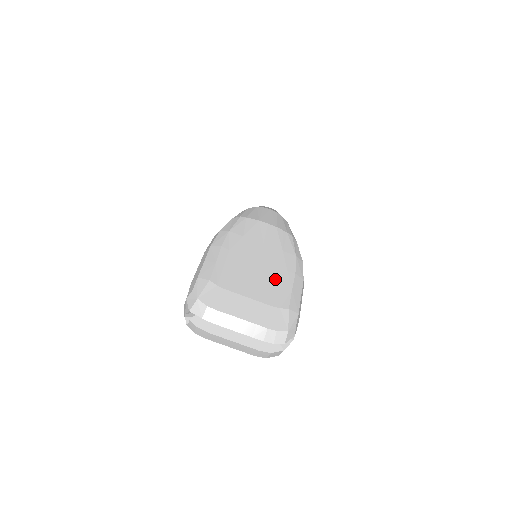
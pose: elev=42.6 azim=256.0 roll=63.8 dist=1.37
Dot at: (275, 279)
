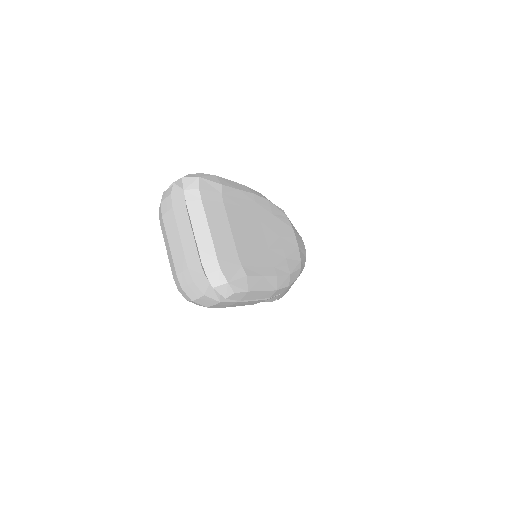
Dot at: (261, 255)
